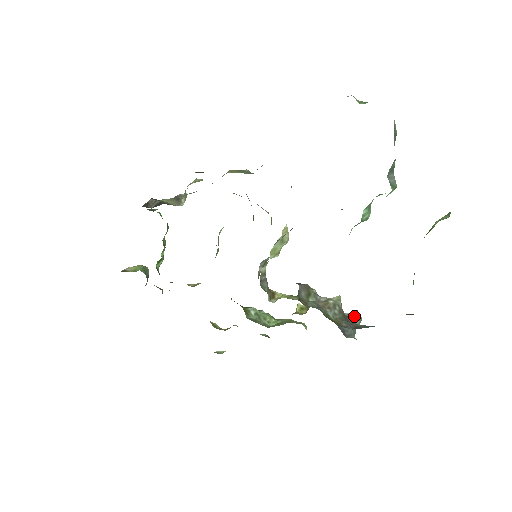
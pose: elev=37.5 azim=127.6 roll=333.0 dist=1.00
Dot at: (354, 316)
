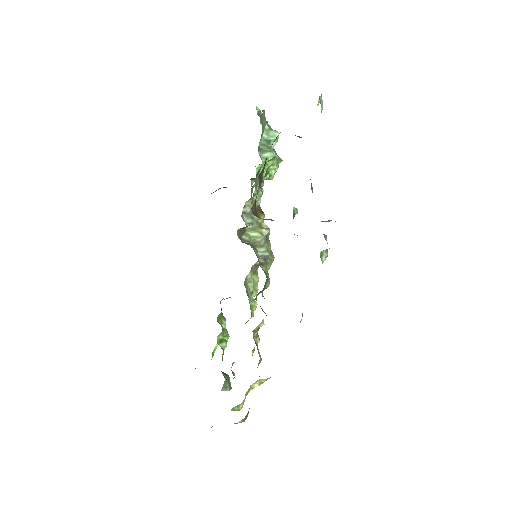
Dot at: occluded
